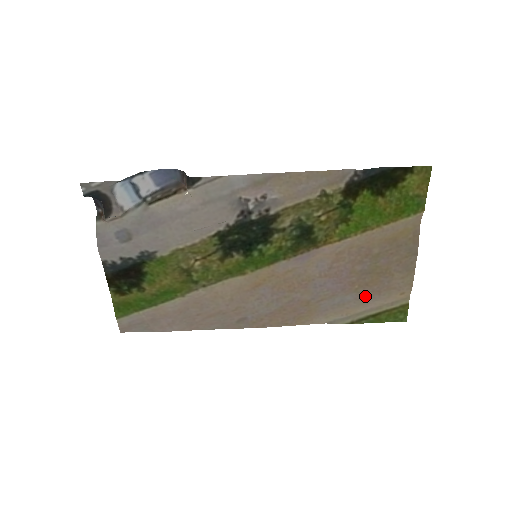
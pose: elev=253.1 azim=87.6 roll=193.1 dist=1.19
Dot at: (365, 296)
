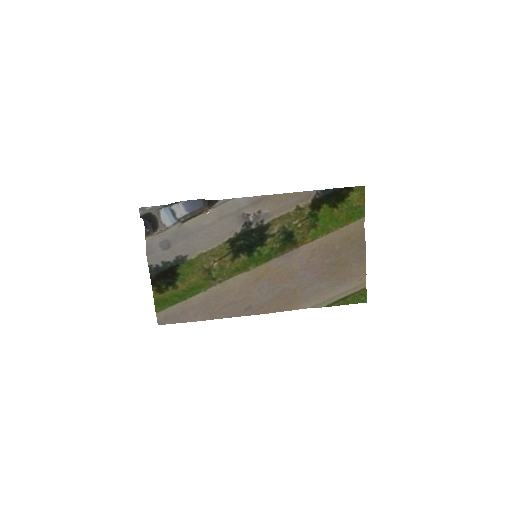
Dot at: (335, 283)
